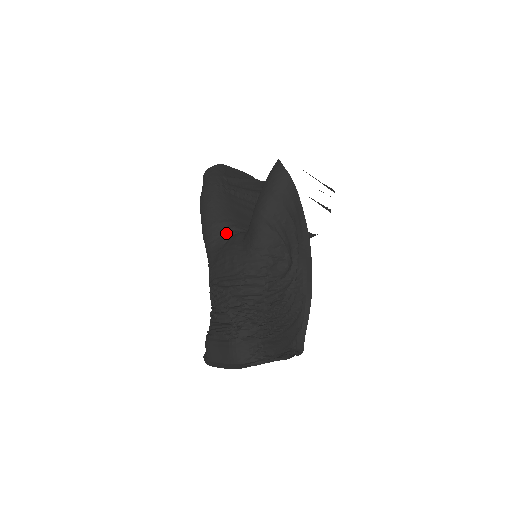
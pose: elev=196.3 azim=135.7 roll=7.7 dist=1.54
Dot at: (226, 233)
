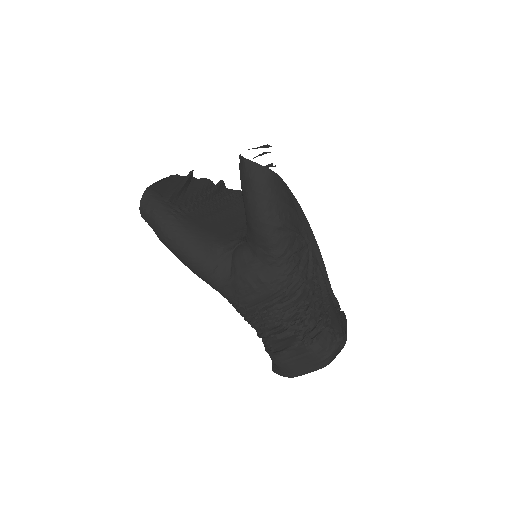
Dot at: (223, 257)
